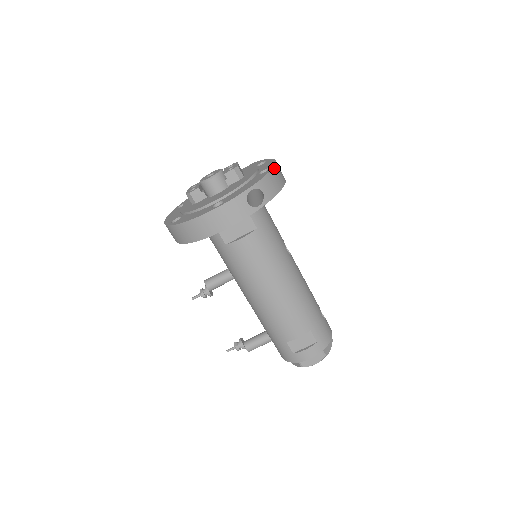
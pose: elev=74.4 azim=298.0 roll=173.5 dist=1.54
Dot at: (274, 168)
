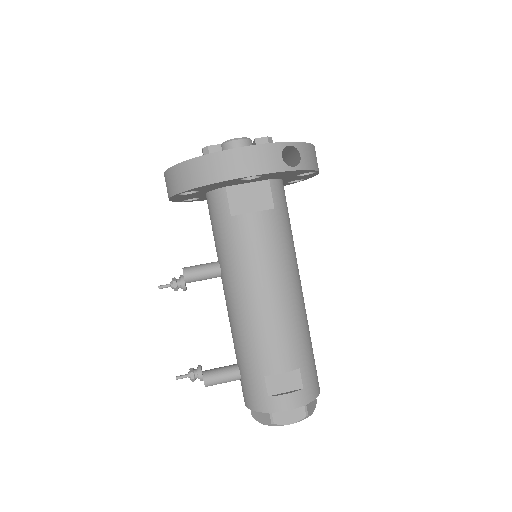
Dot at: (314, 147)
